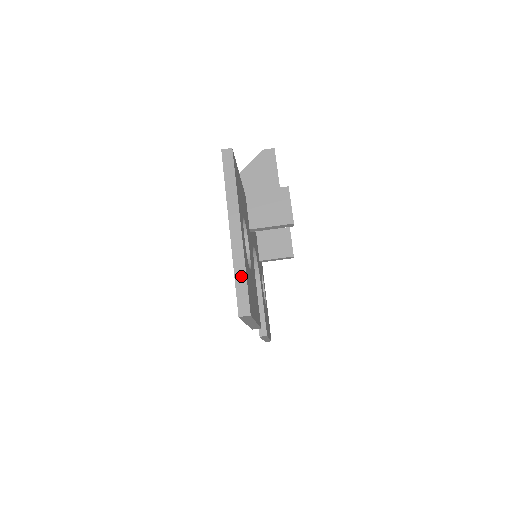
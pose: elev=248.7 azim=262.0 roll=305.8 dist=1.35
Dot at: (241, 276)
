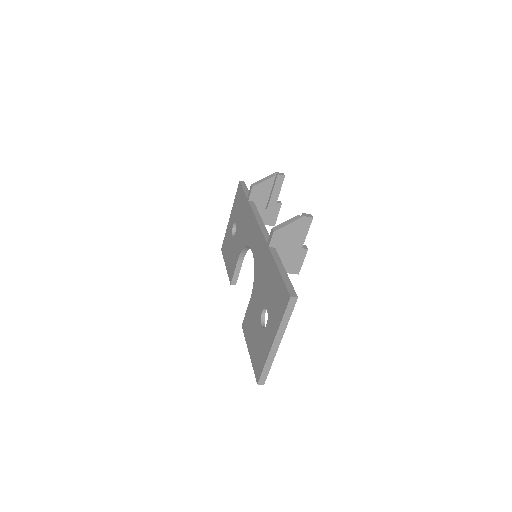
Dot at: (268, 367)
